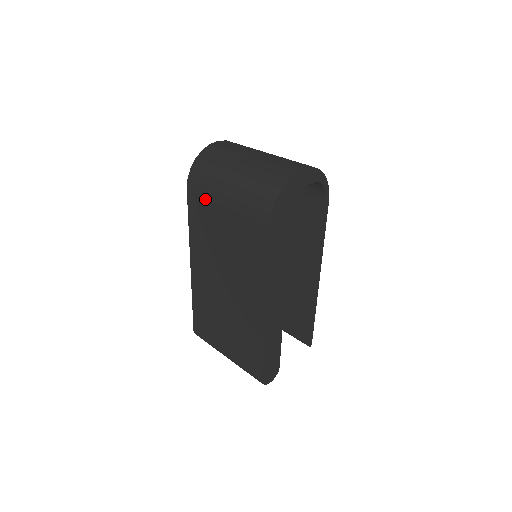
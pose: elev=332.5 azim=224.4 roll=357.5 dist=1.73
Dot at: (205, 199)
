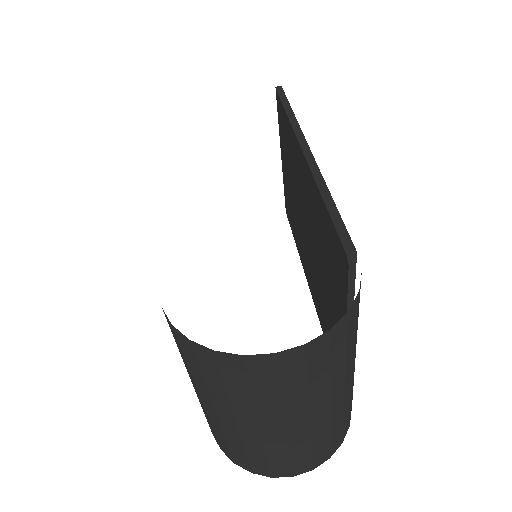
Dot at: occluded
